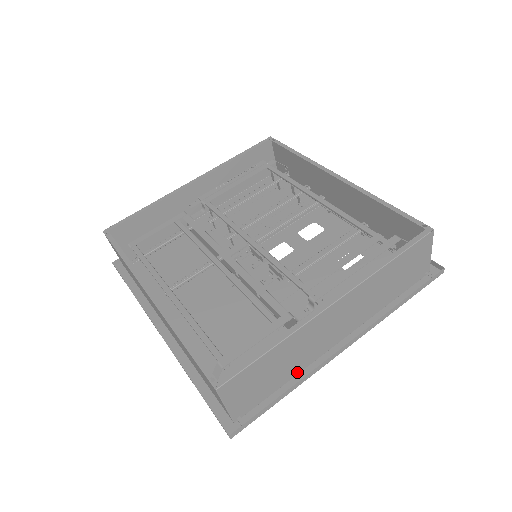
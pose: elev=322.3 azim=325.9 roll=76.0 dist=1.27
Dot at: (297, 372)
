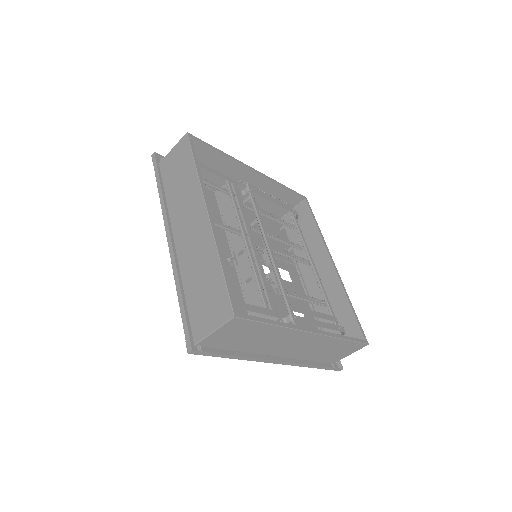
Dot at: (246, 351)
